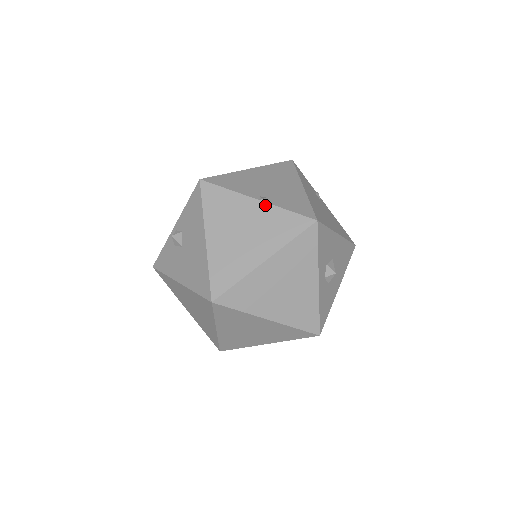
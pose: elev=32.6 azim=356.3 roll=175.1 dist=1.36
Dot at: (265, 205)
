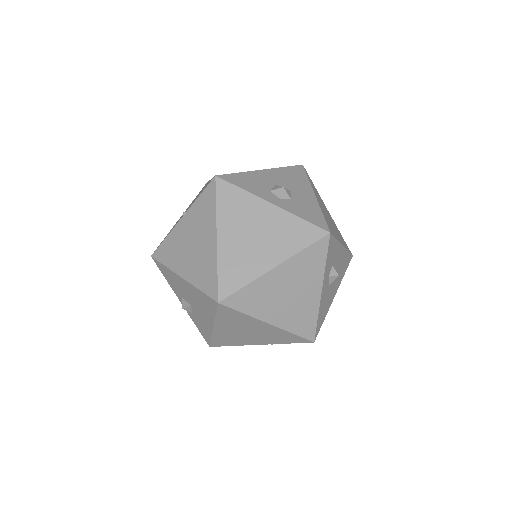
Dot at: (187, 214)
